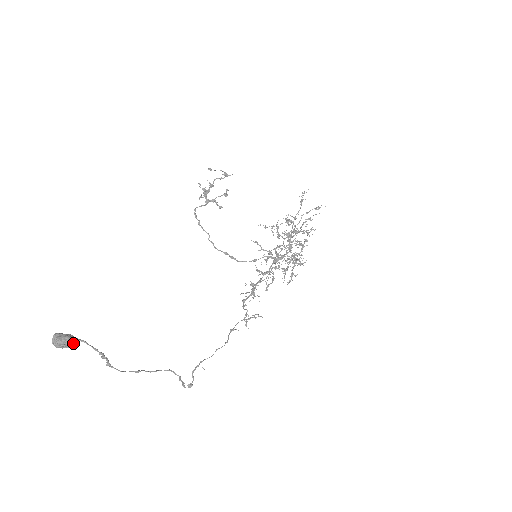
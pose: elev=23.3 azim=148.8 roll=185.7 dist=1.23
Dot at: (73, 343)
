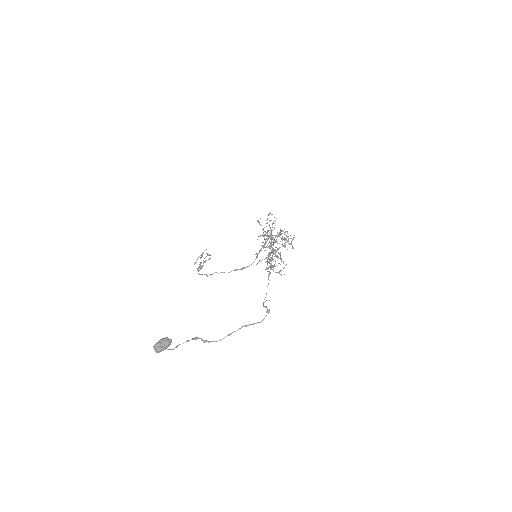
Dot at: (166, 340)
